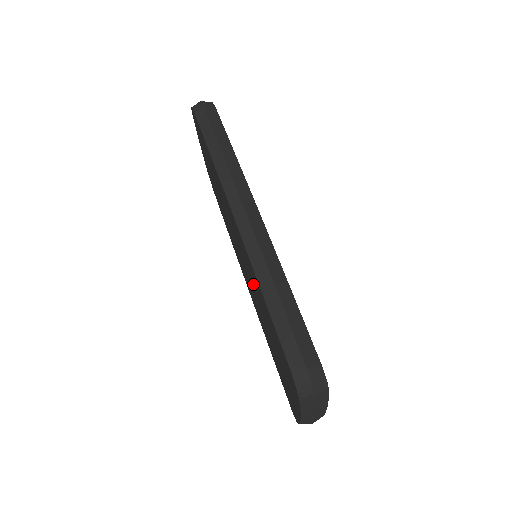
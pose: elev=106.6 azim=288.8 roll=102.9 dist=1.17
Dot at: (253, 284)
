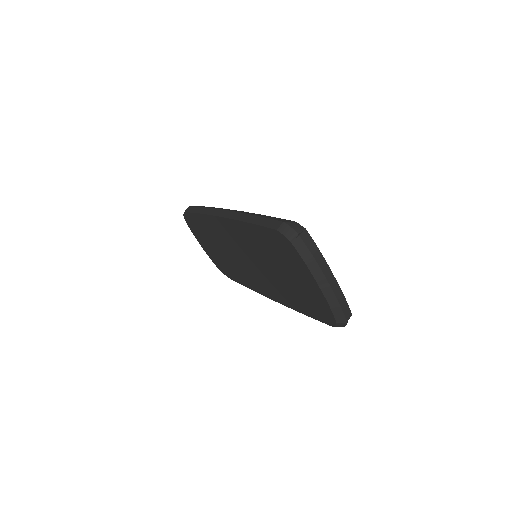
Dot at: (254, 252)
